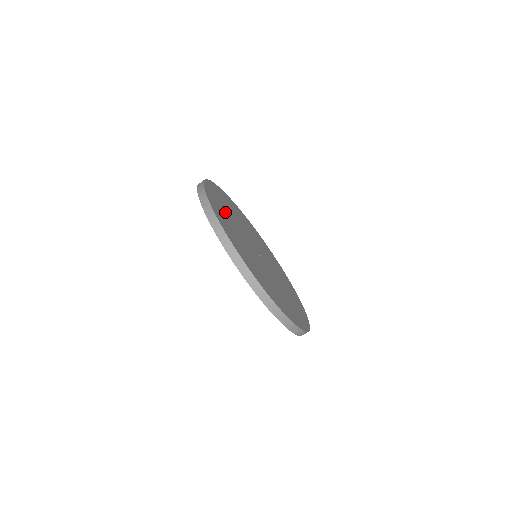
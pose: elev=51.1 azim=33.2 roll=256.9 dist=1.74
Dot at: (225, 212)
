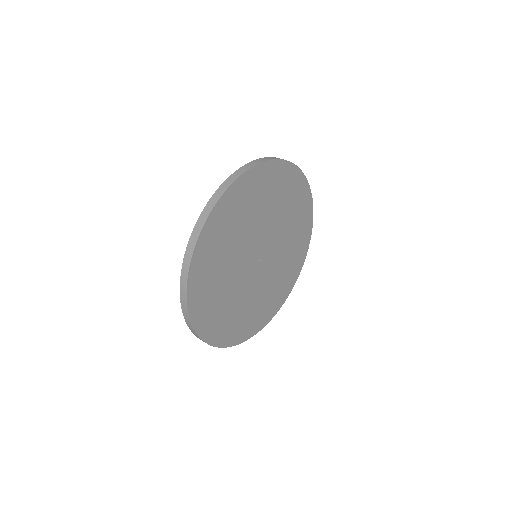
Dot at: (284, 200)
